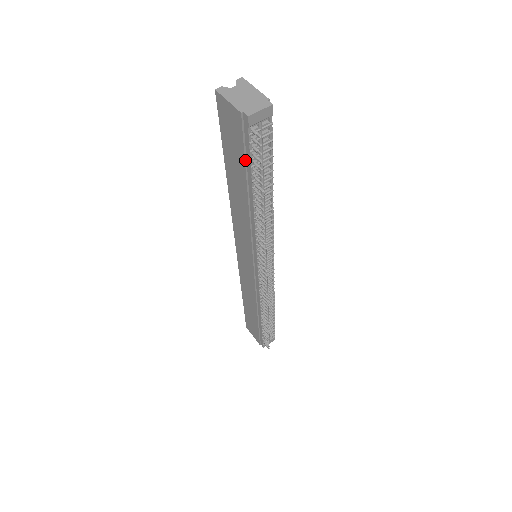
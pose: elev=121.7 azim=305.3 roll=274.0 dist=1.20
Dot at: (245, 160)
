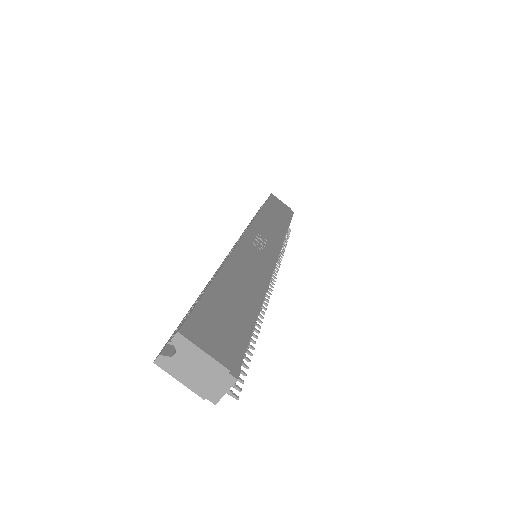
Dot at: occluded
